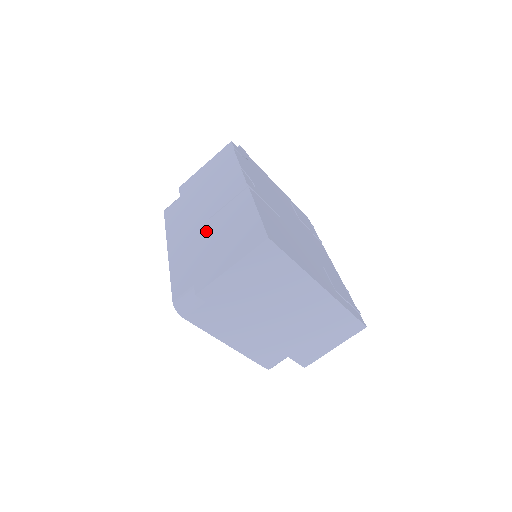
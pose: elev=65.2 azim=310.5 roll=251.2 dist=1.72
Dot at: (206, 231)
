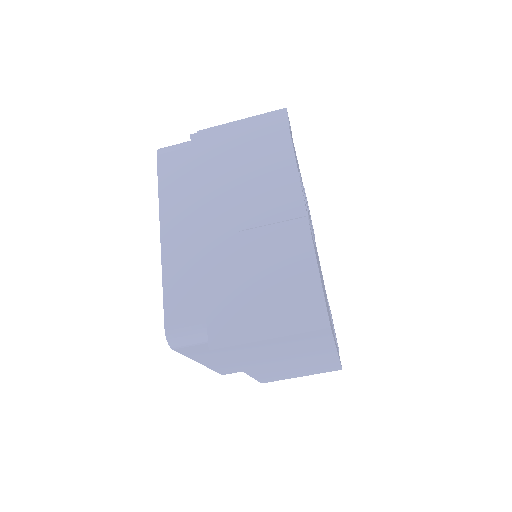
Dot at: (233, 250)
